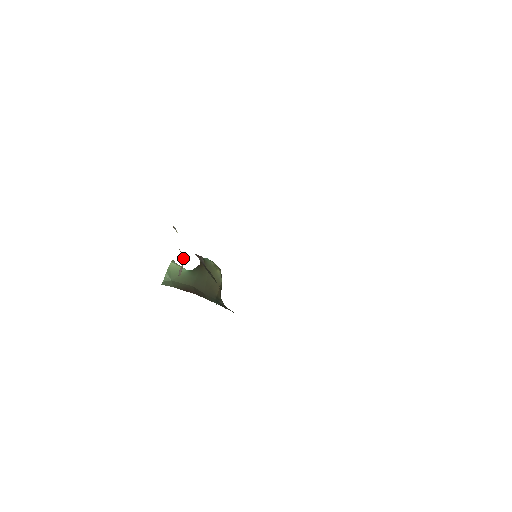
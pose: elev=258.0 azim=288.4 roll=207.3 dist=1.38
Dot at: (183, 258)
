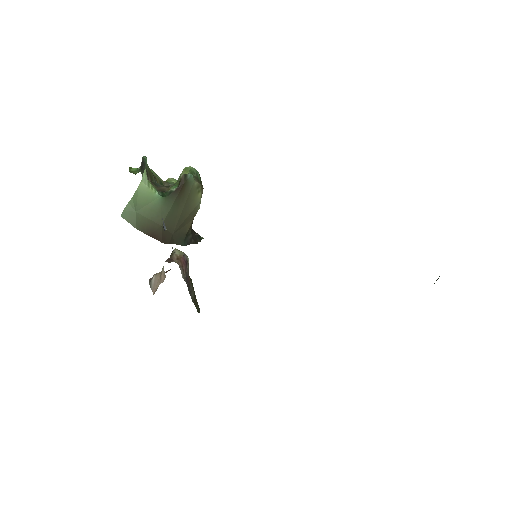
Dot at: (163, 277)
